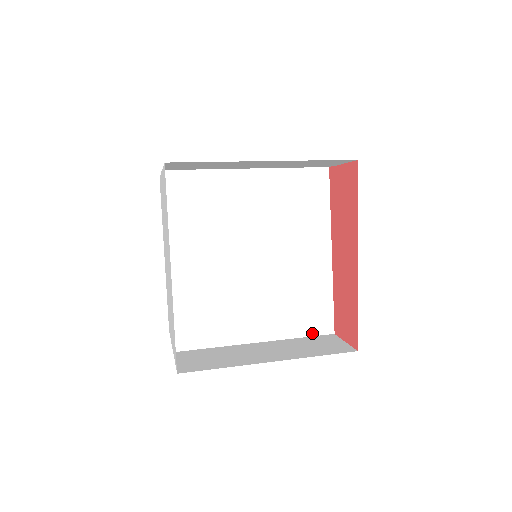
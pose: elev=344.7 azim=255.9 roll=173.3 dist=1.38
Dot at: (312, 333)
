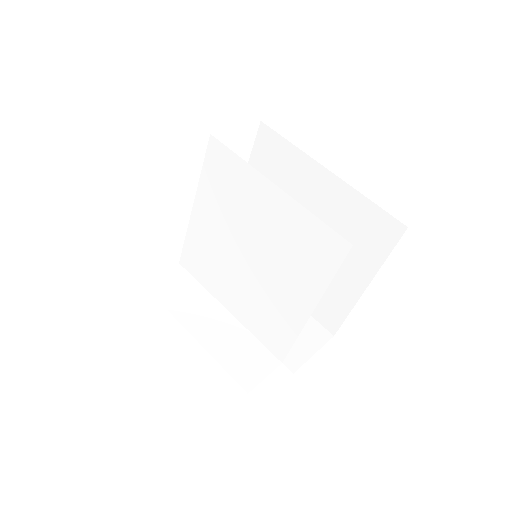
Dot at: (266, 345)
